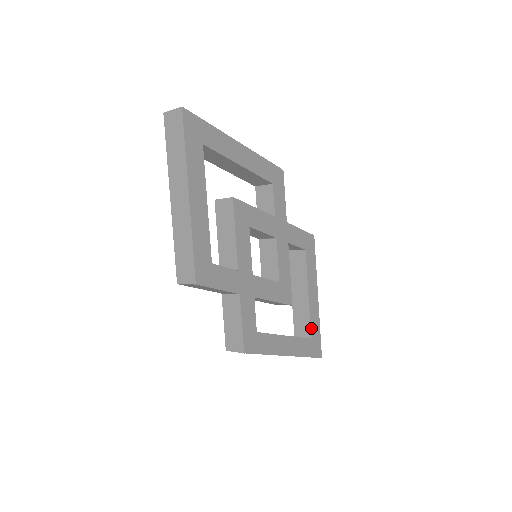
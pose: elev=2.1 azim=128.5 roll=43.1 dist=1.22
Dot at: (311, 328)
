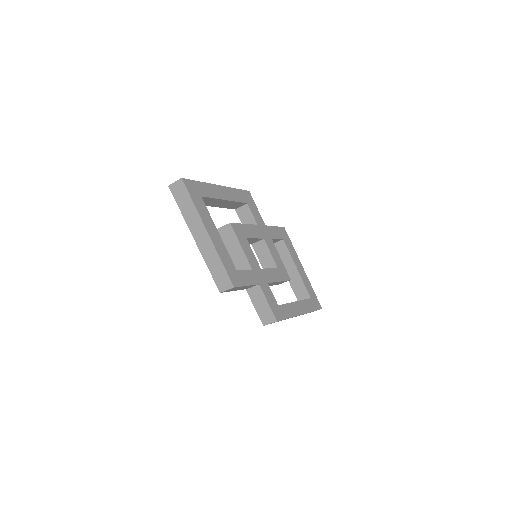
Dot at: (308, 291)
